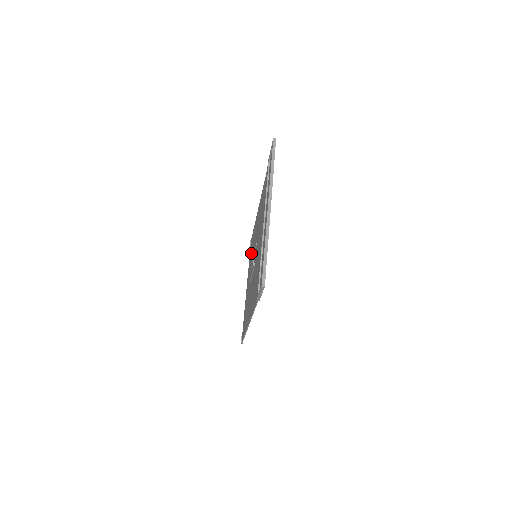
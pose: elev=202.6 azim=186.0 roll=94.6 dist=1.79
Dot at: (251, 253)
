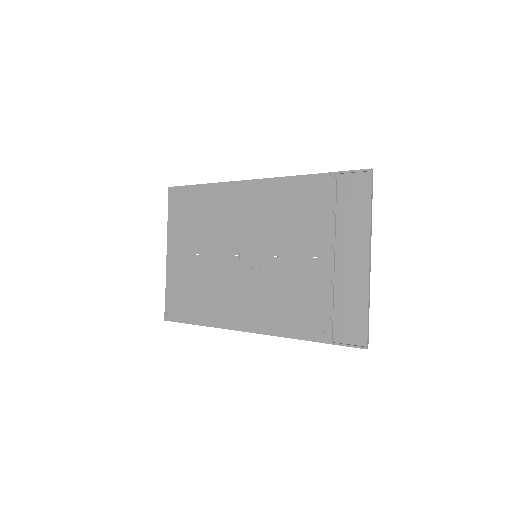
Dot at: (194, 219)
